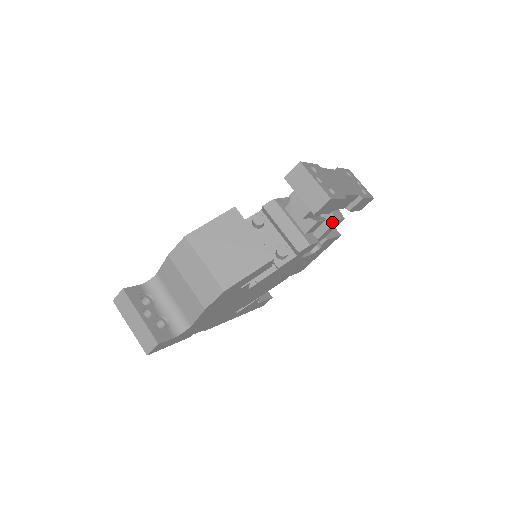
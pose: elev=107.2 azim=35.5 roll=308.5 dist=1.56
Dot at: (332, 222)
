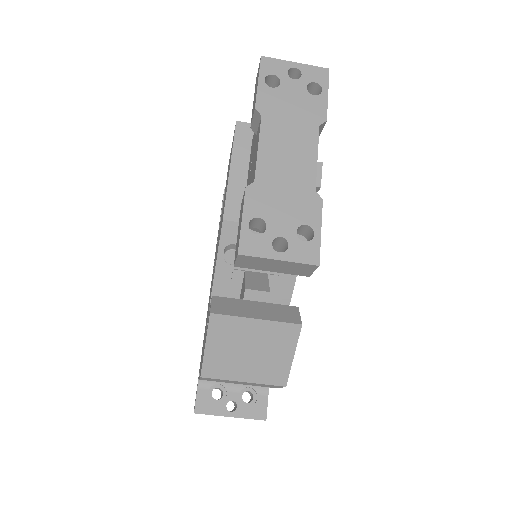
Dot at: occluded
